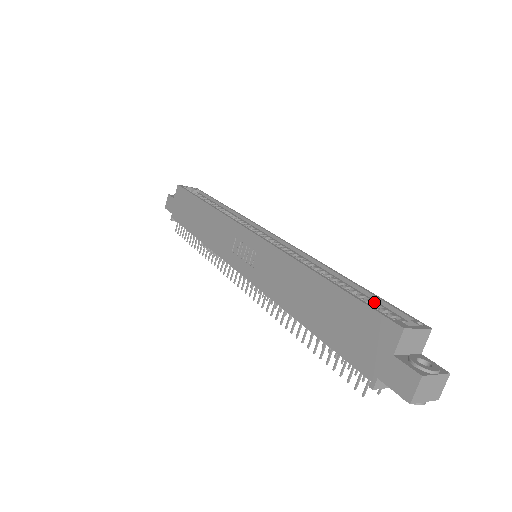
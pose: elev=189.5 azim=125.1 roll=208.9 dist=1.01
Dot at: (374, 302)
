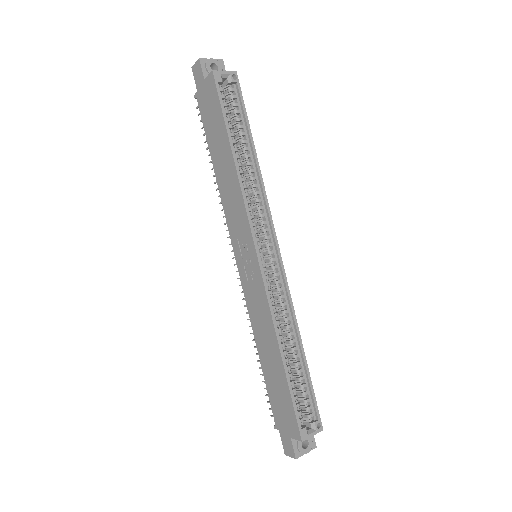
Dot at: (306, 388)
